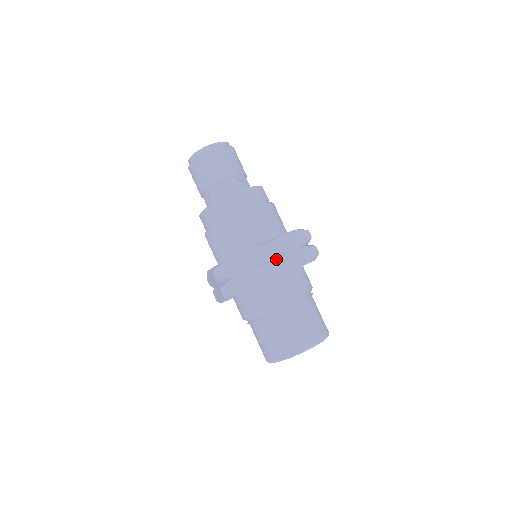
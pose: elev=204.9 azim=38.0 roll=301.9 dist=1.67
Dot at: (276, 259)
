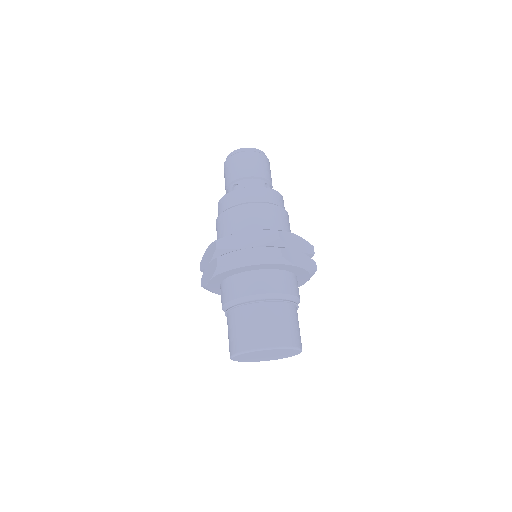
Dot at: (280, 247)
